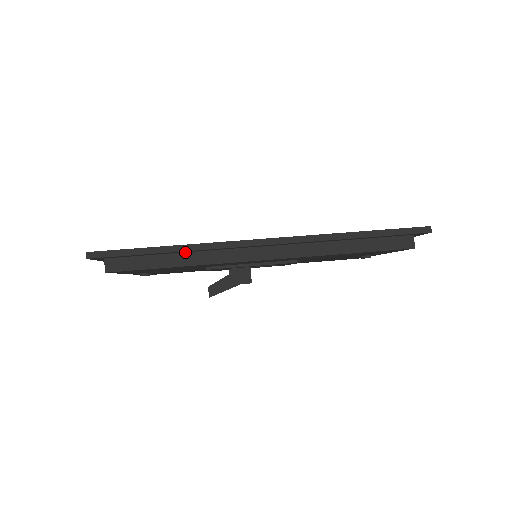
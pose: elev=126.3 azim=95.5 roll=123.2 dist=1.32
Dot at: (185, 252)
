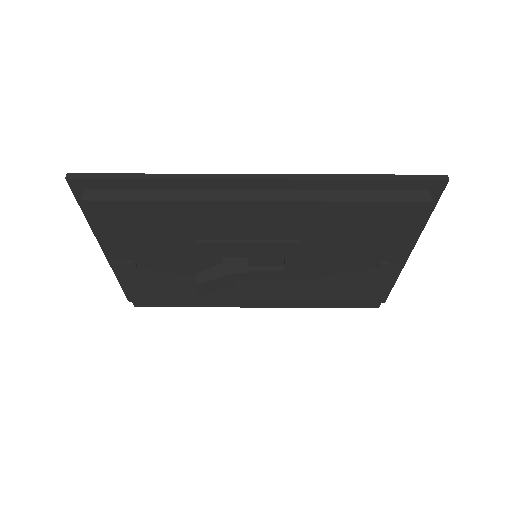
Dot at: (172, 189)
